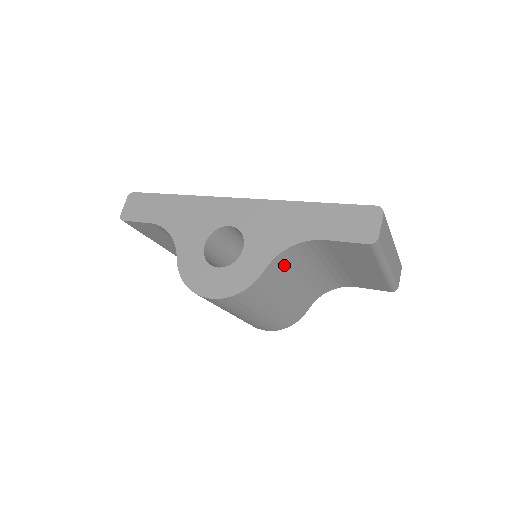
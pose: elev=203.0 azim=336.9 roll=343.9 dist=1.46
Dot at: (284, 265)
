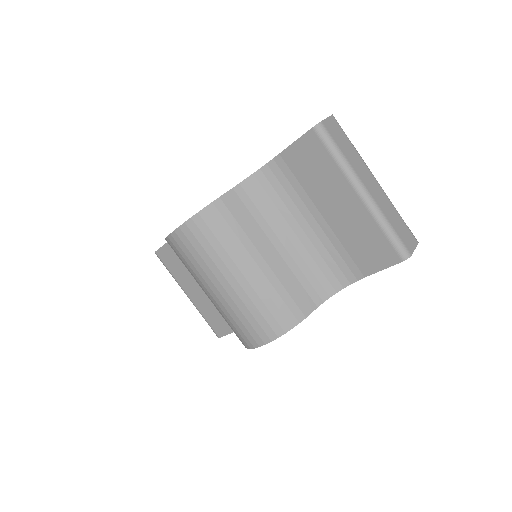
Dot at: (254, 203)
